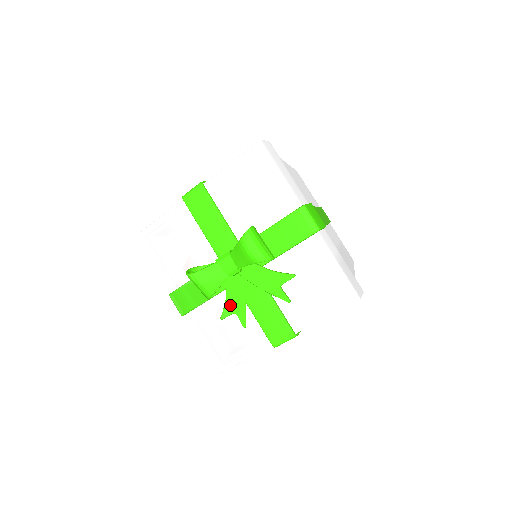
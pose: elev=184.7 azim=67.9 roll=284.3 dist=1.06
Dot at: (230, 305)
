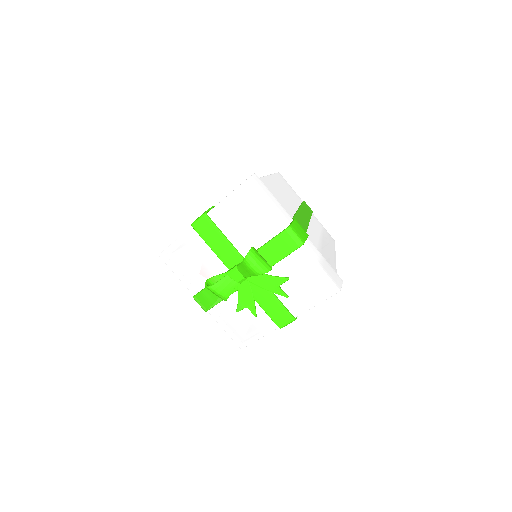
Dot at: (242, 302)
